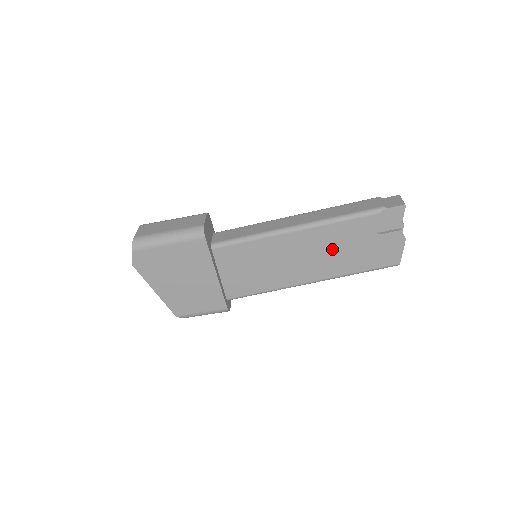
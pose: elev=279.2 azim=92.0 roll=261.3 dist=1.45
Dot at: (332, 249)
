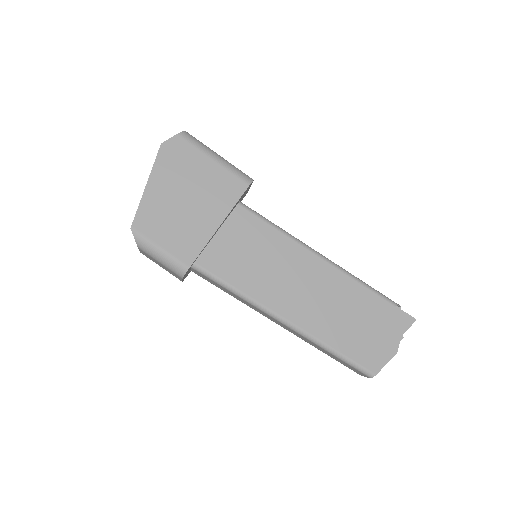
Dot at: (333, 303)
